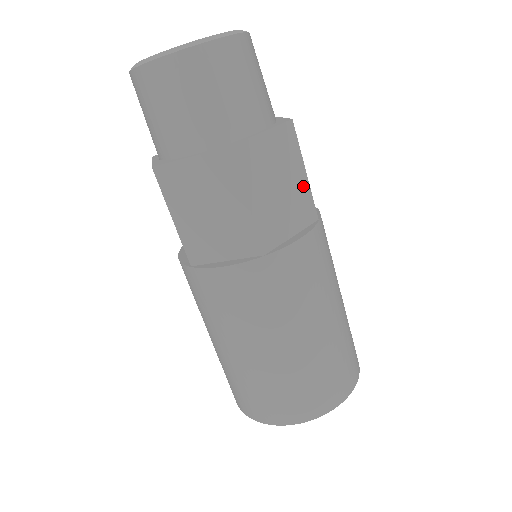
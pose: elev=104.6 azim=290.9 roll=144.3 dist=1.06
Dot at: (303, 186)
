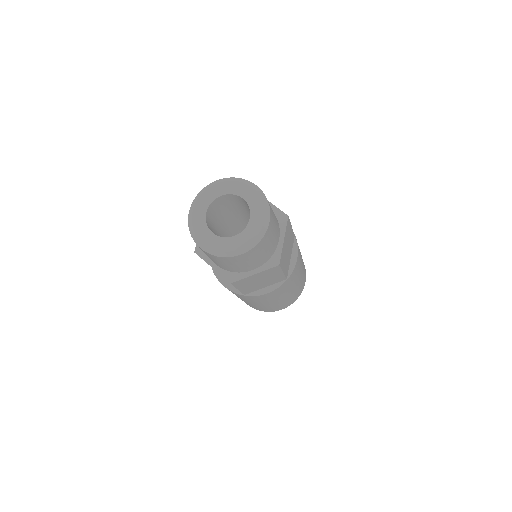
Dot at: (291, 234)
